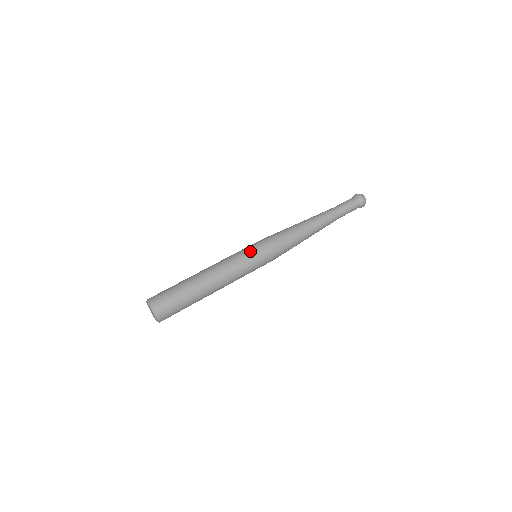
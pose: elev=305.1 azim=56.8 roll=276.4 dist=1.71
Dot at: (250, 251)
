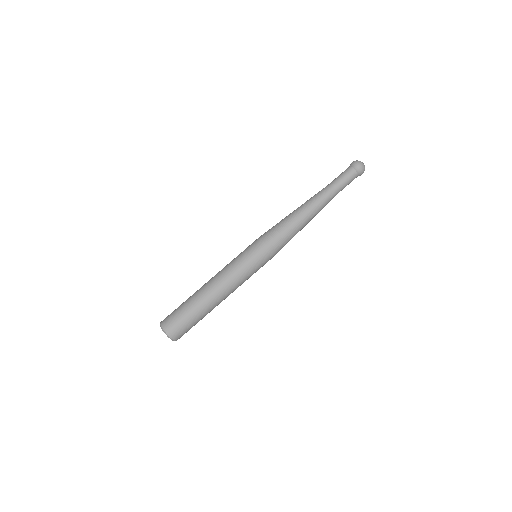
Dot at: (255, 263)
